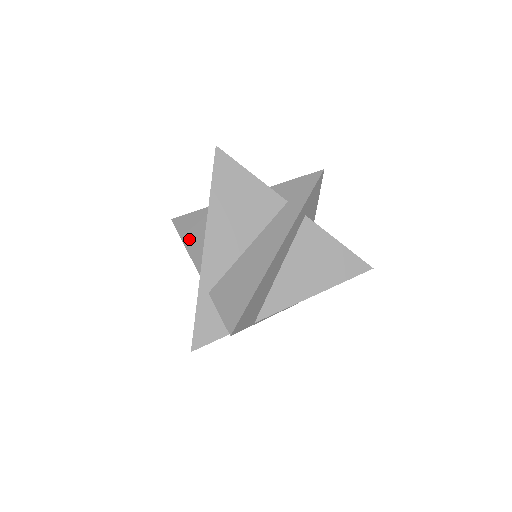
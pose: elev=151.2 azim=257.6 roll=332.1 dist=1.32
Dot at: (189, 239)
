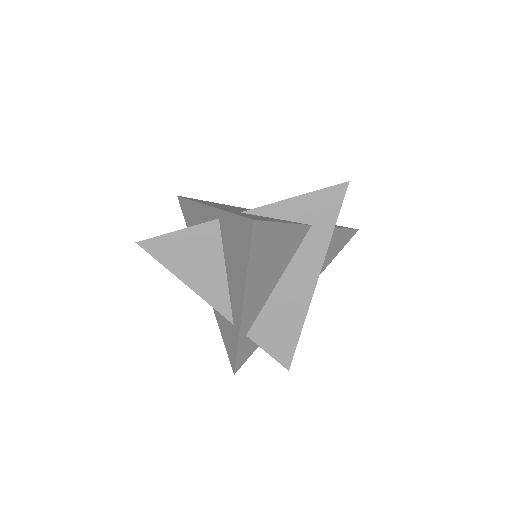
Dot at: (186, 274)
